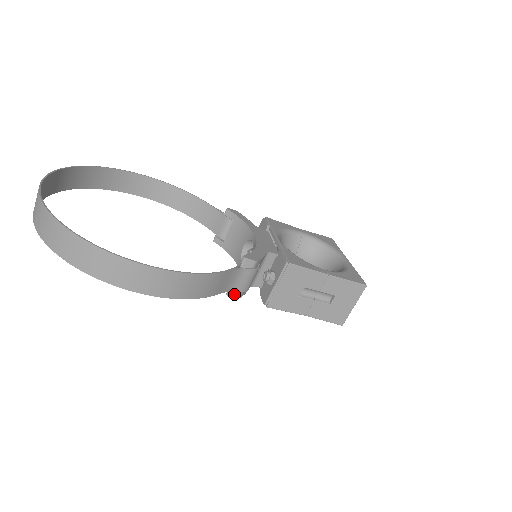
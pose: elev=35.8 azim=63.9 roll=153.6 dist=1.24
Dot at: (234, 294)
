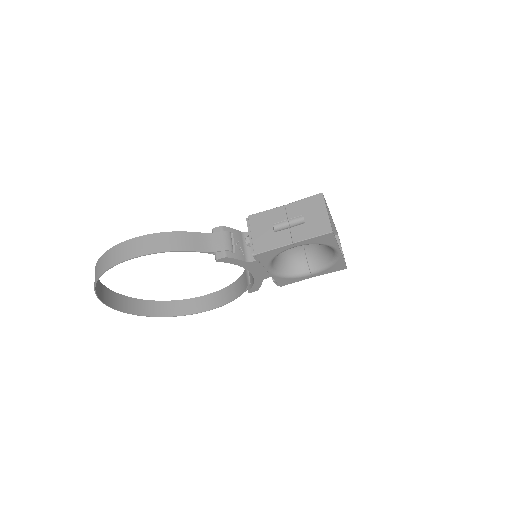
Dot at: (220, 256)
